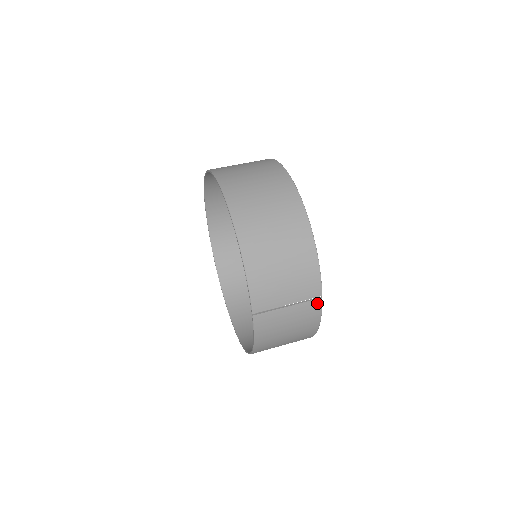
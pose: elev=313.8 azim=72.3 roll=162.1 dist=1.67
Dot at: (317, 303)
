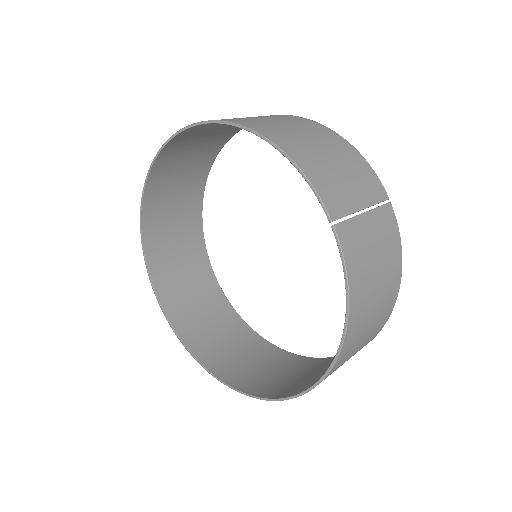
Dot at: (389, 211)
